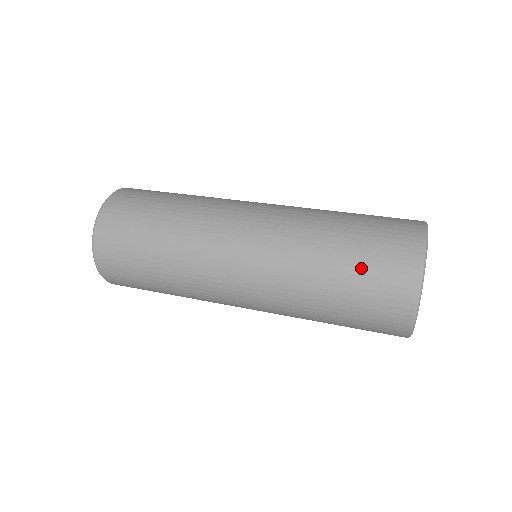
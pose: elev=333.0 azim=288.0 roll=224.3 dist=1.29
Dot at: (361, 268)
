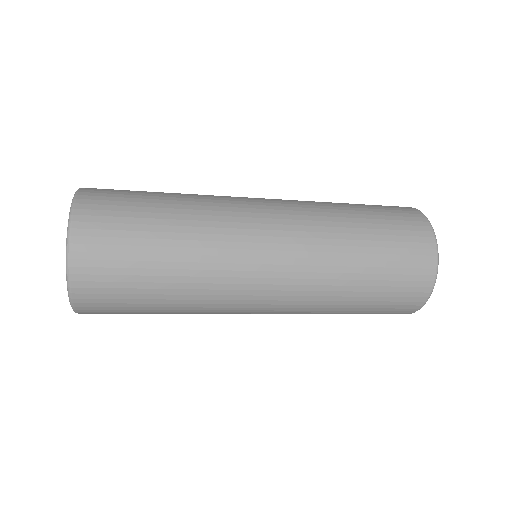
Dot at: (381, 216)
